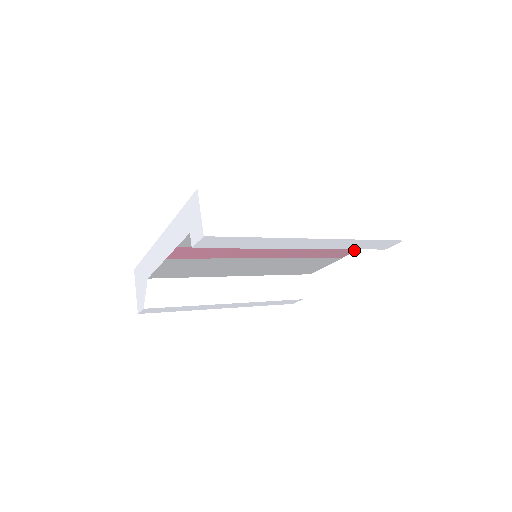
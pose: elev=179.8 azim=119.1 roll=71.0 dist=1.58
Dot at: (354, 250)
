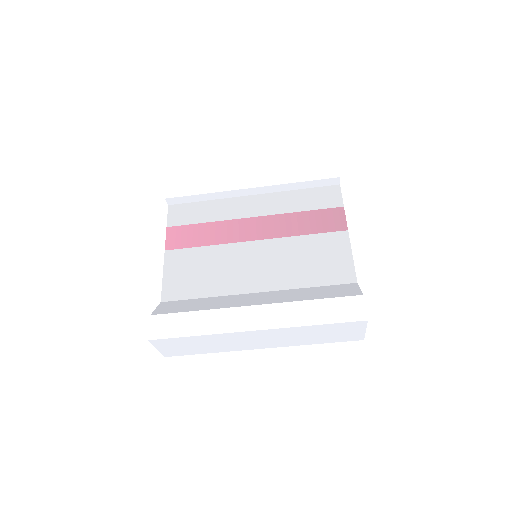
Dot at: (341, 212)
